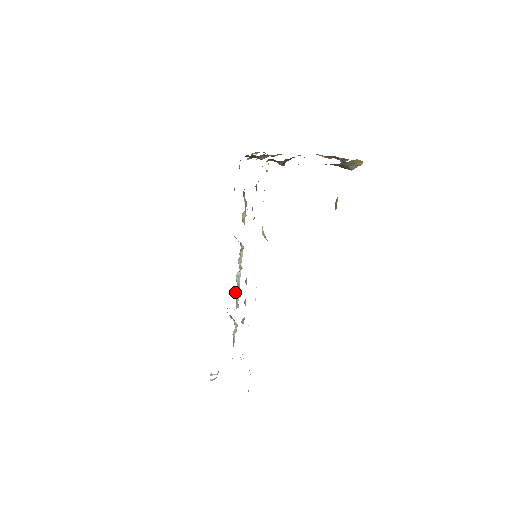
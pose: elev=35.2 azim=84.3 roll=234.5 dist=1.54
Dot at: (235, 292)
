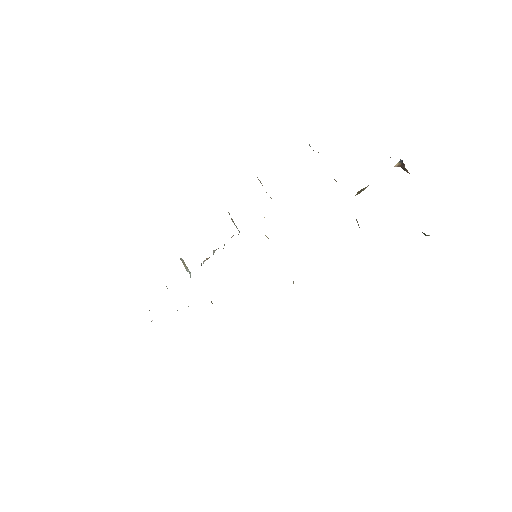
Dot at: (205, 260)
